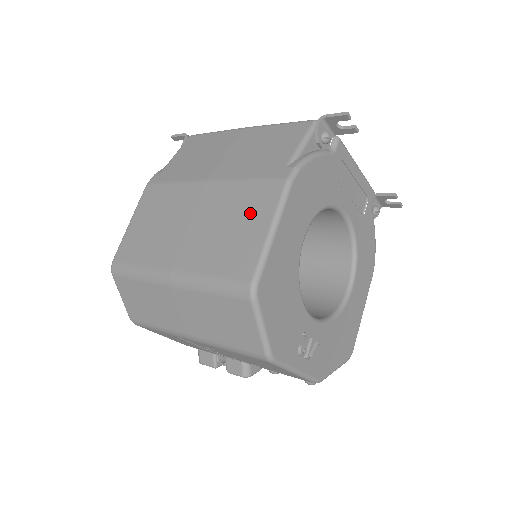
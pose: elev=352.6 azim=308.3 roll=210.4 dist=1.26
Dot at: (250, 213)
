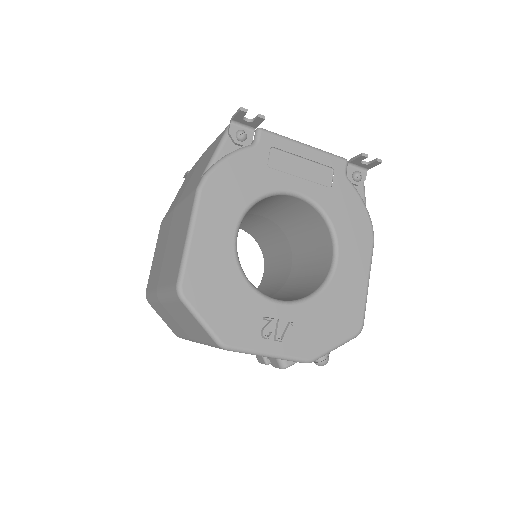
Dot at: (182, 226)
